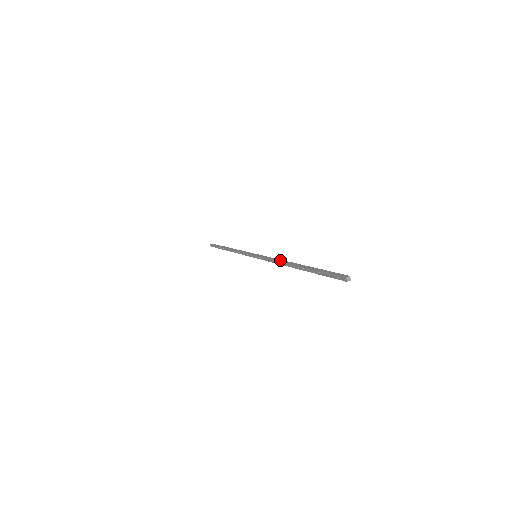
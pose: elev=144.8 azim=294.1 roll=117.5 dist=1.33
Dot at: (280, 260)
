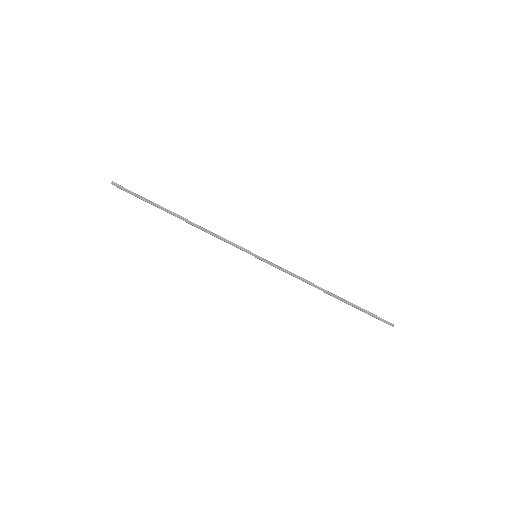
Dot at: (306, 281)
